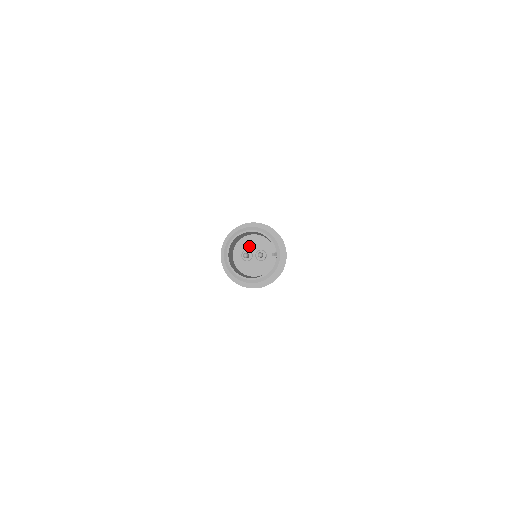
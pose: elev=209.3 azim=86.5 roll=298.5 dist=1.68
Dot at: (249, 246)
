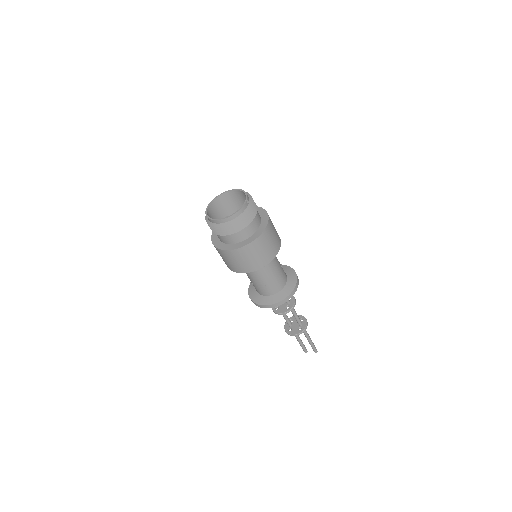
Dot at: occluded
